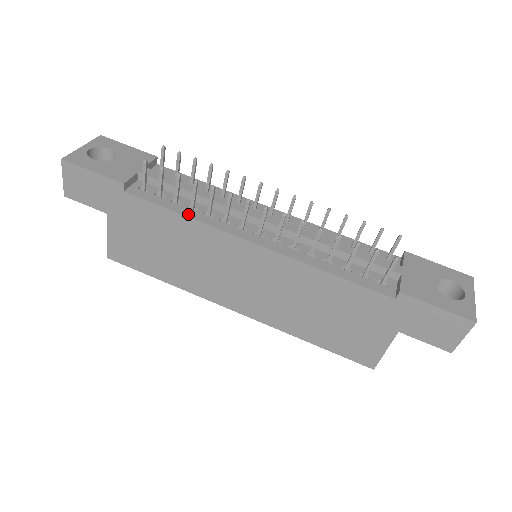
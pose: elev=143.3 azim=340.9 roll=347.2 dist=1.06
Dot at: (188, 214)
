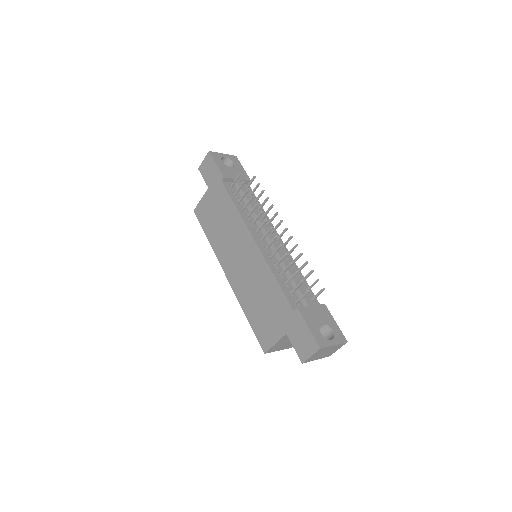
Dot at: (239, 209)
